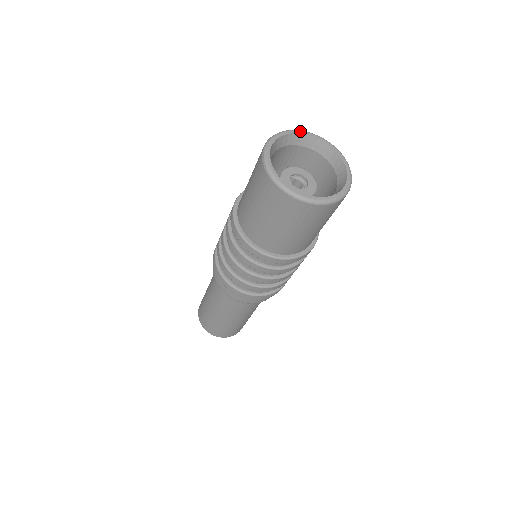
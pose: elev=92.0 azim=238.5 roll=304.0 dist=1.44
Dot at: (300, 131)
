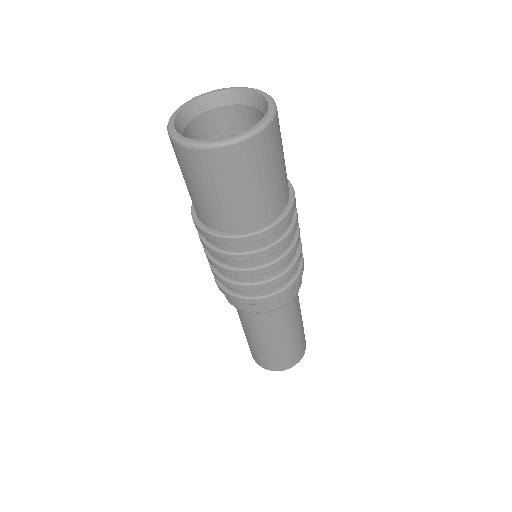
Dot at: (179, 108)
